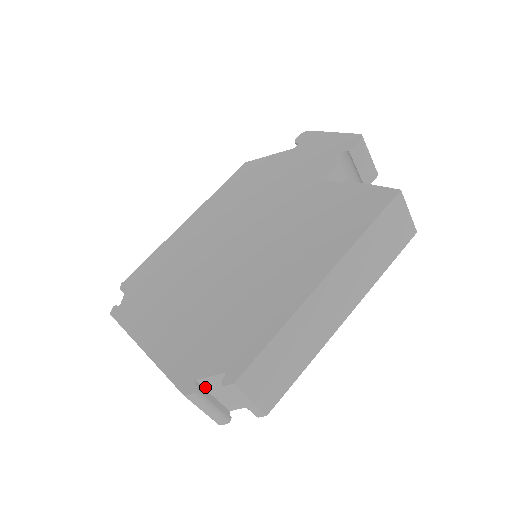
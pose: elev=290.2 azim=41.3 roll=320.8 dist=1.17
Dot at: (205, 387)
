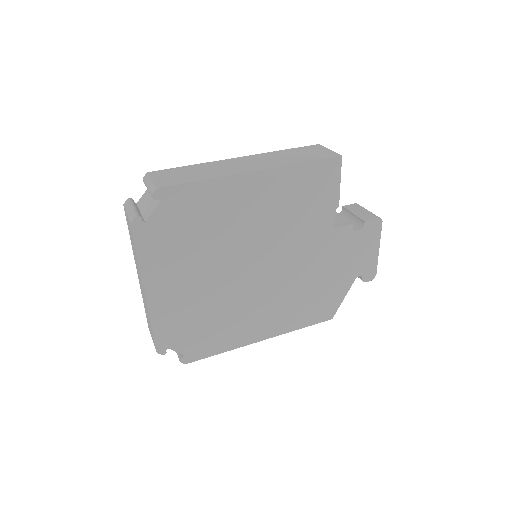
Dot at: (139, 207)
